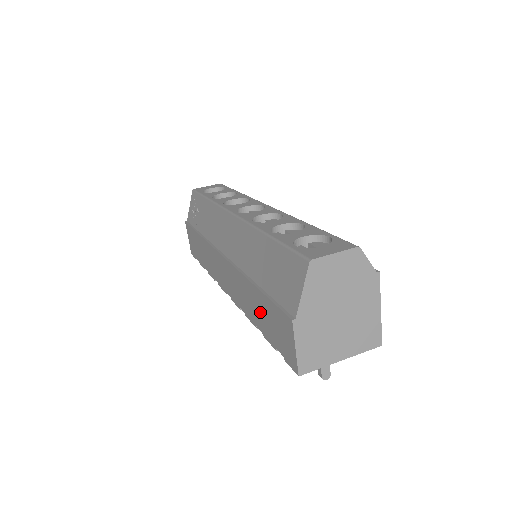
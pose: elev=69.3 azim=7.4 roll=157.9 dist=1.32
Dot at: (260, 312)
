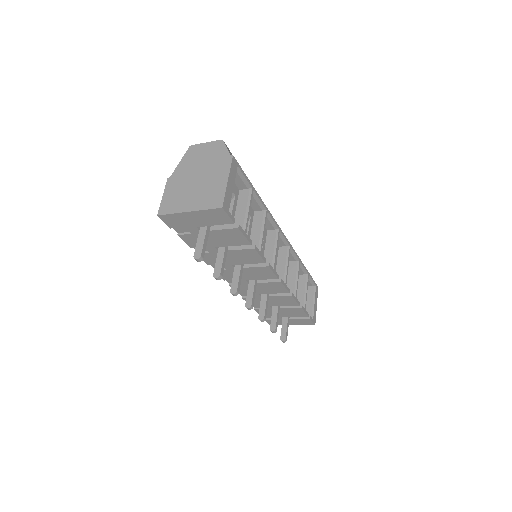
Dot at: occluded
